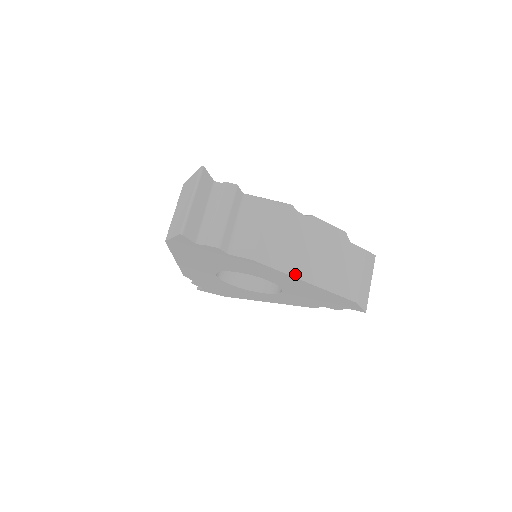
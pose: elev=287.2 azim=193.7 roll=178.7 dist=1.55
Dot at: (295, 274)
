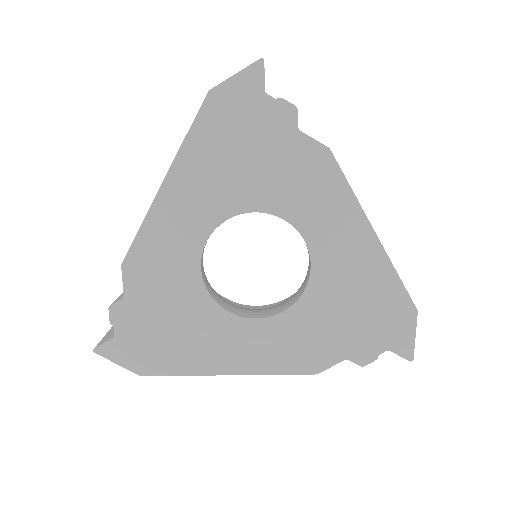
Dot at: (363, 211)
